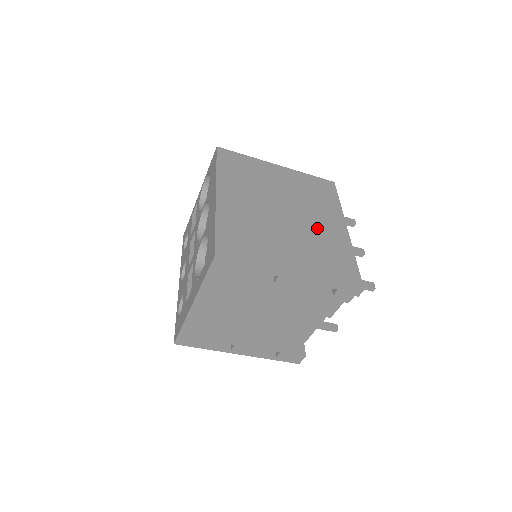
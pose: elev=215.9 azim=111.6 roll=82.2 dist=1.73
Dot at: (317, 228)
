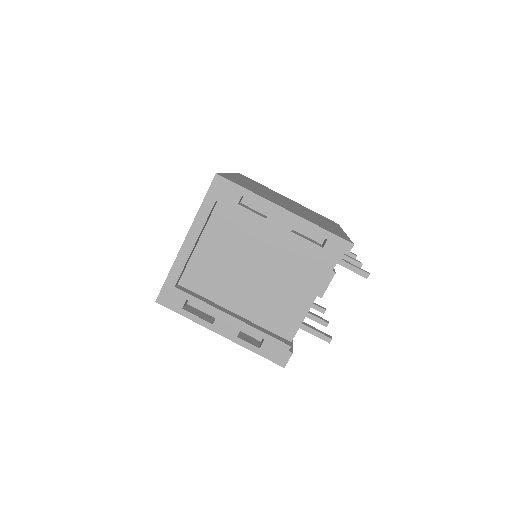
Dot at: (315, 218)
